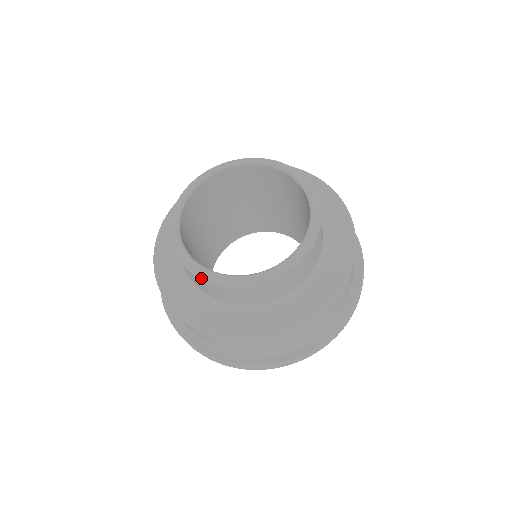
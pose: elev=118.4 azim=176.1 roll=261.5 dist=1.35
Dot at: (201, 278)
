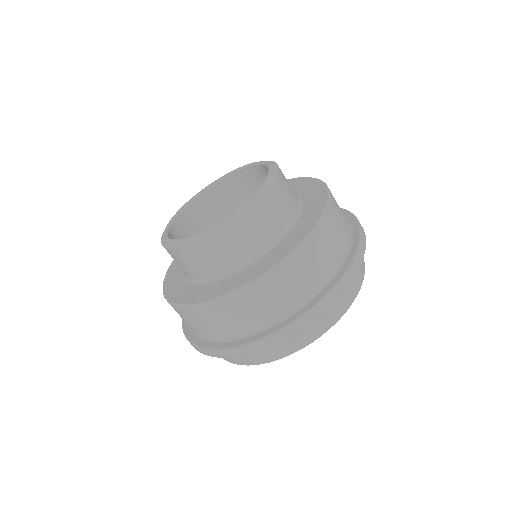
Dot at: (225, 224)
